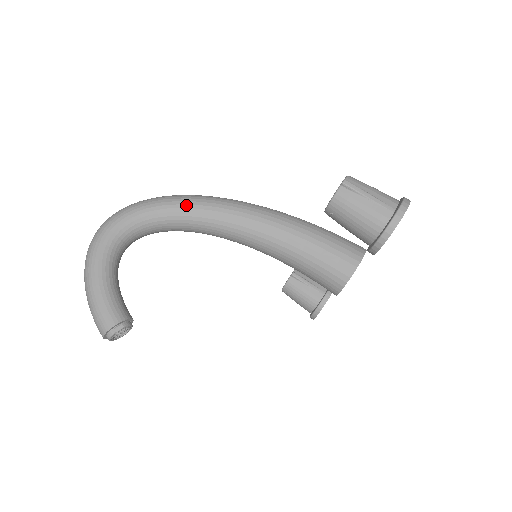
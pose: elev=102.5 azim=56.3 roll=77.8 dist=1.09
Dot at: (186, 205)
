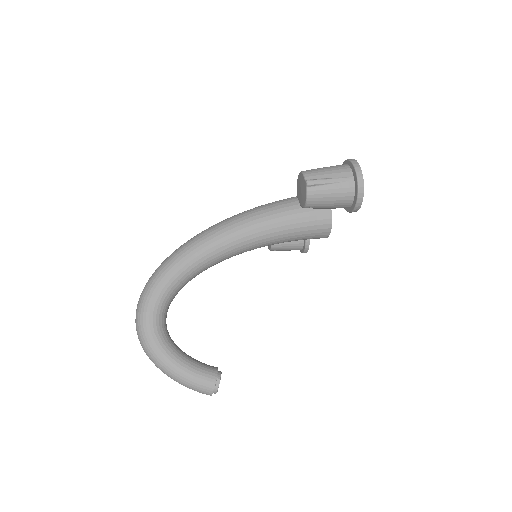
Dot at: (183, 263)
